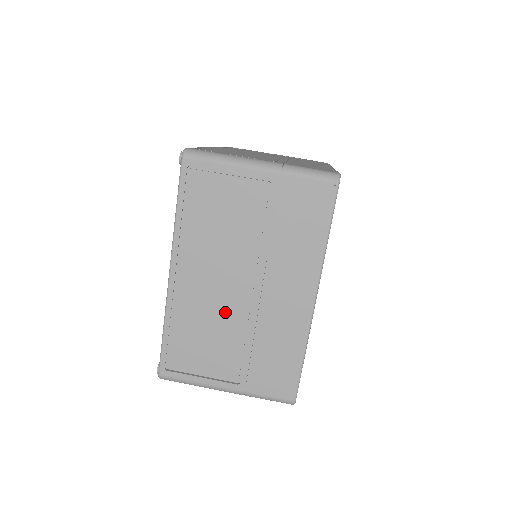
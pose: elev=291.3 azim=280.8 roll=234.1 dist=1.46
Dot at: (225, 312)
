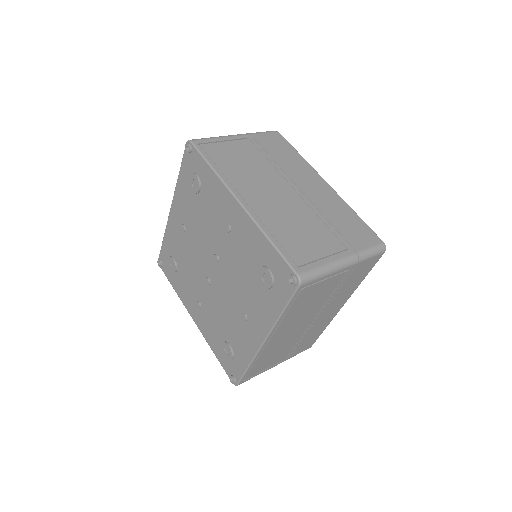
Dot at: (293, 209)
